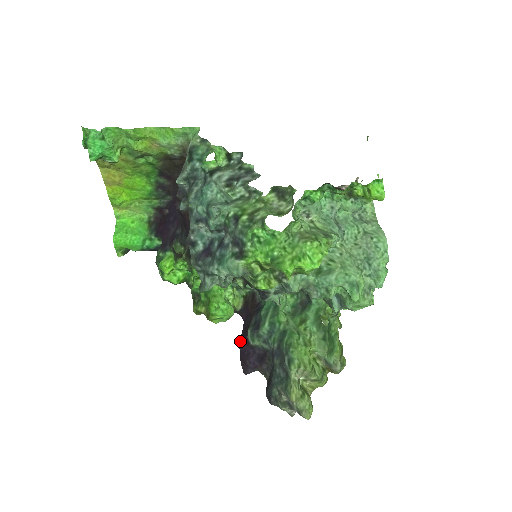
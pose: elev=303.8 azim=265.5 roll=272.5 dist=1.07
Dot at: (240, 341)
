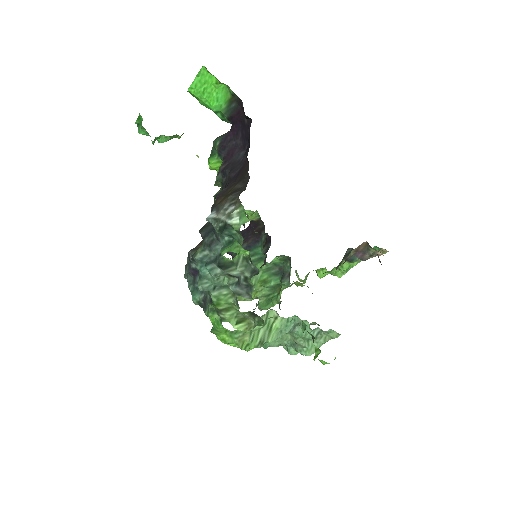
Dot at: occluded
